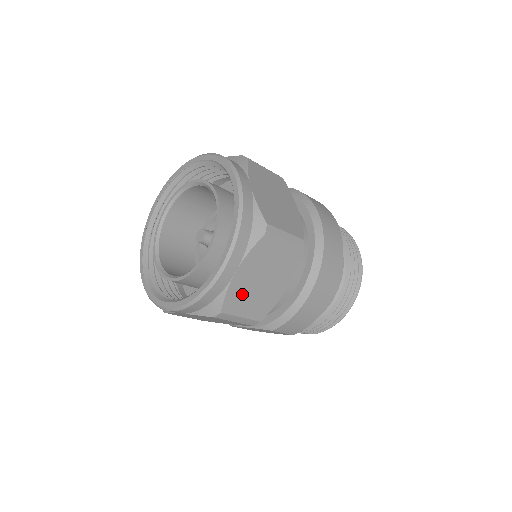
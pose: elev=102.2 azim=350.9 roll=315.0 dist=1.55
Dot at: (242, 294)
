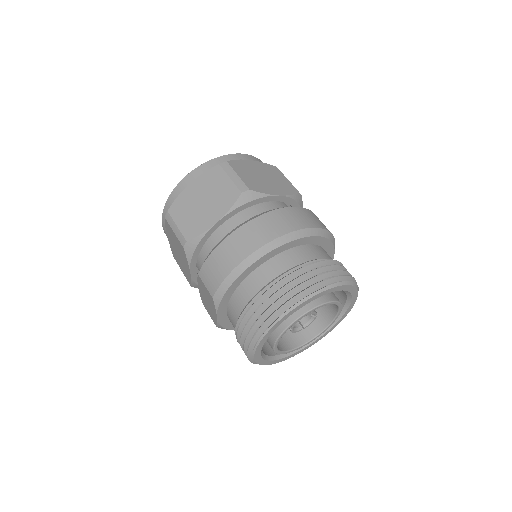
Dot at: (186, 205)
